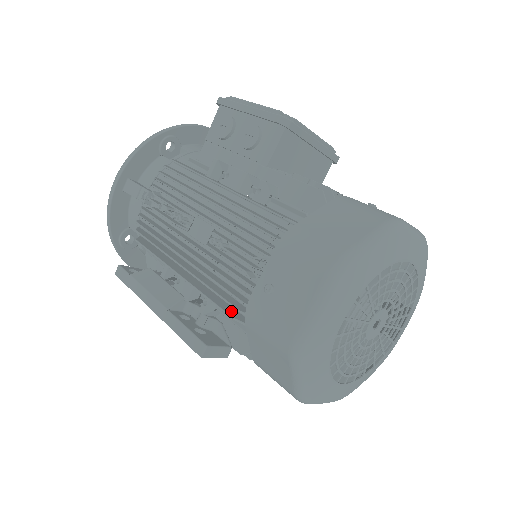
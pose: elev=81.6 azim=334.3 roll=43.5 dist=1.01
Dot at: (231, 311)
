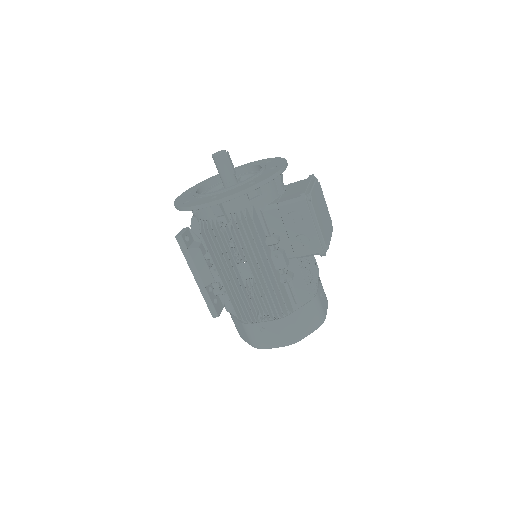
Dot at: (237, 310)
